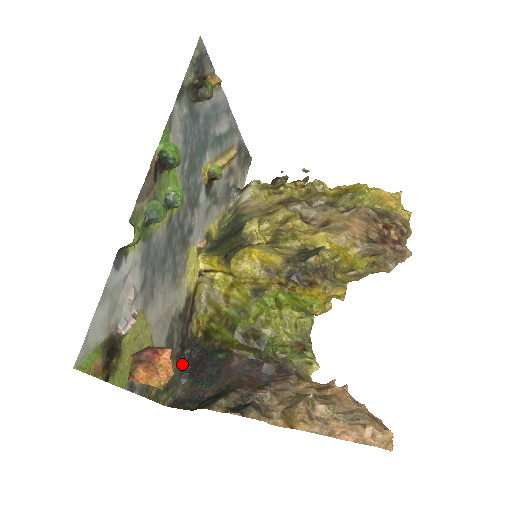
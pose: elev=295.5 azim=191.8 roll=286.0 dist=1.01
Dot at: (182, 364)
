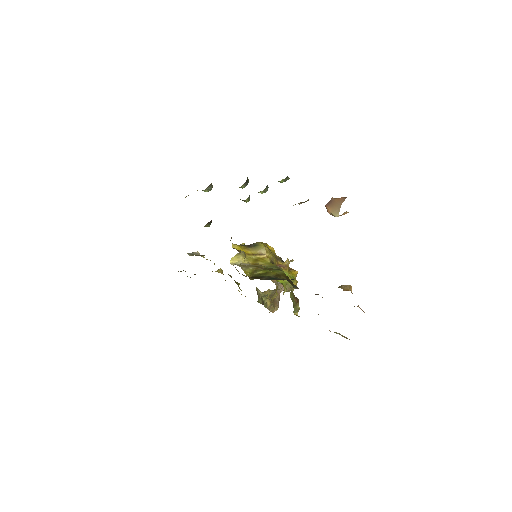
Dot at: occluded
